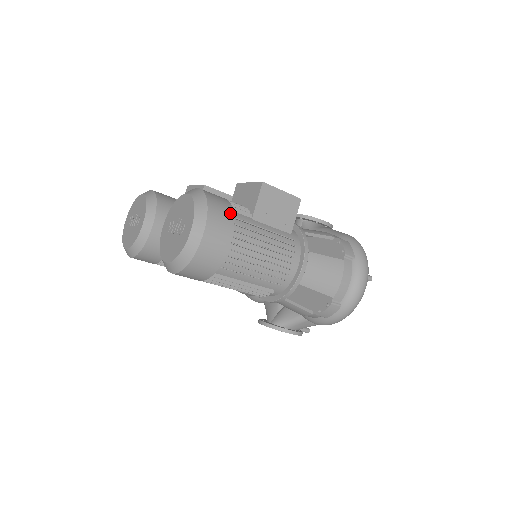
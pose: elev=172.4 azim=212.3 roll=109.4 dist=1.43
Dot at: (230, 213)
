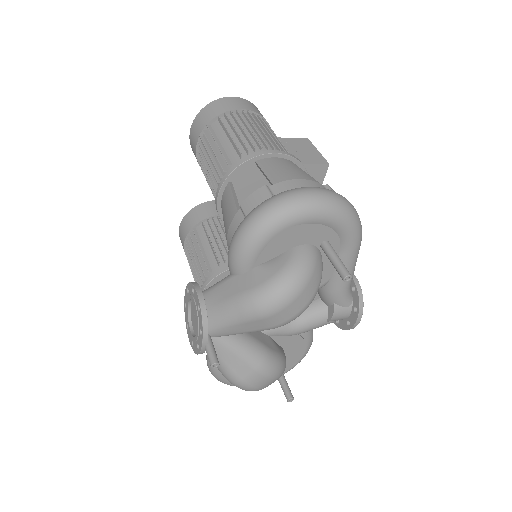
Dot at: occluded
